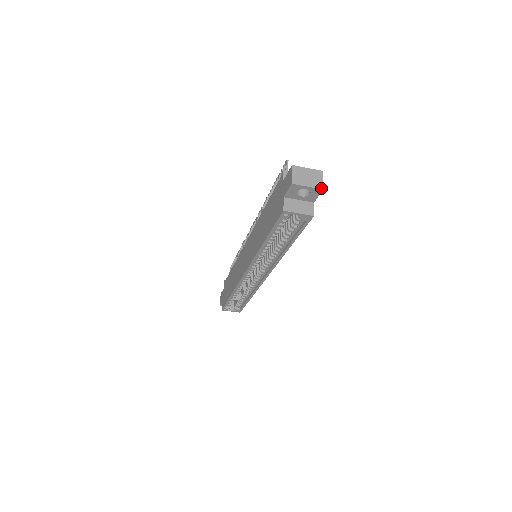
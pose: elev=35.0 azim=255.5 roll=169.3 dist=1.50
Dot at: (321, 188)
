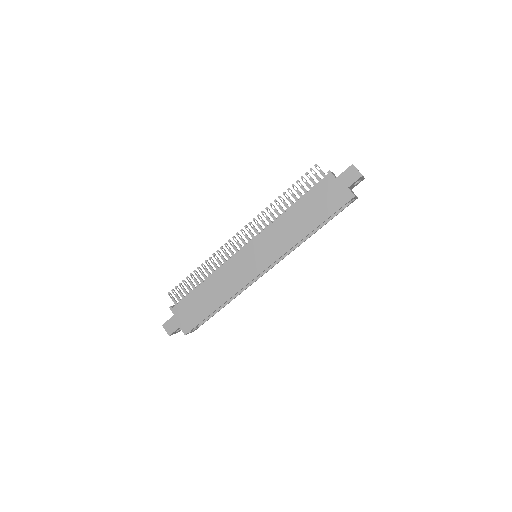
Dot at: occluded
